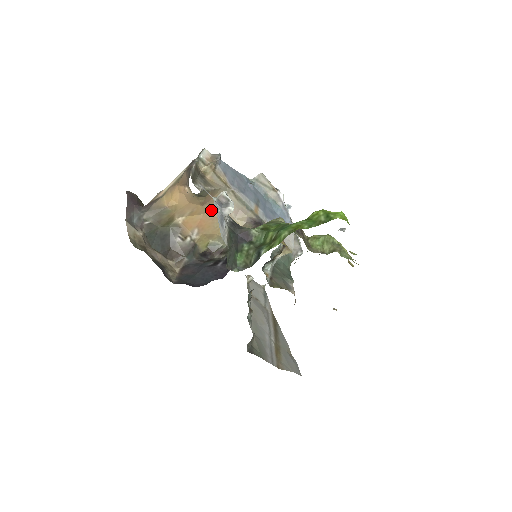
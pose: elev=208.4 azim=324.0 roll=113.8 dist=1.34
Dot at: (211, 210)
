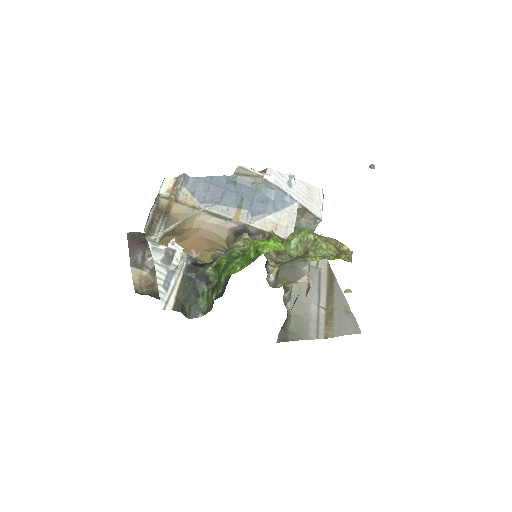
Dot at: (193, 234)
